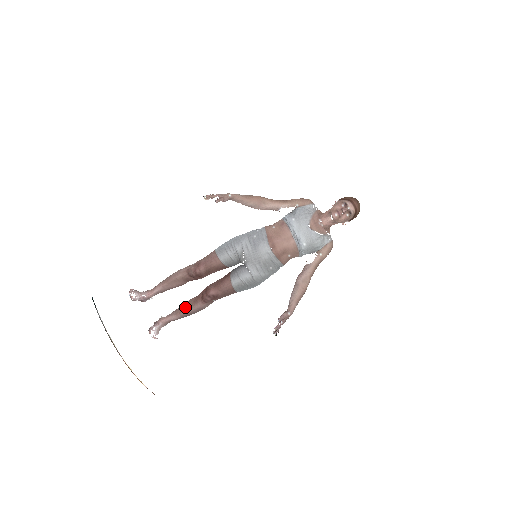
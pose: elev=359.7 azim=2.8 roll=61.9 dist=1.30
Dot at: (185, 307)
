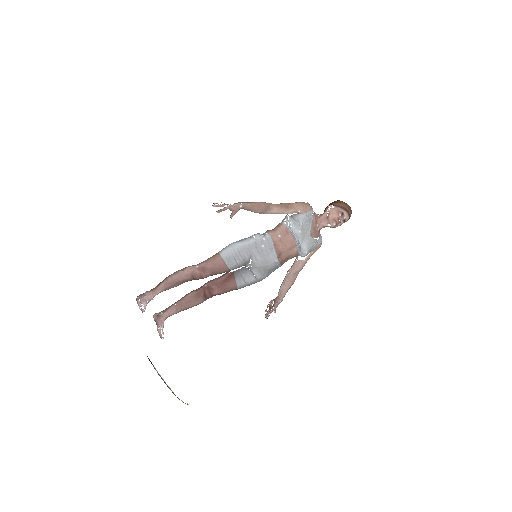
Dot at: (186, 303)
